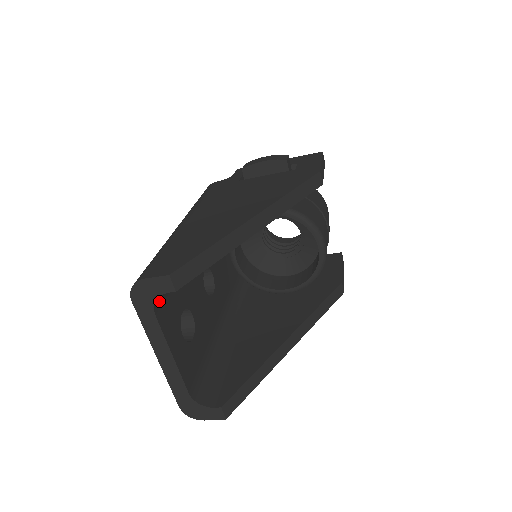
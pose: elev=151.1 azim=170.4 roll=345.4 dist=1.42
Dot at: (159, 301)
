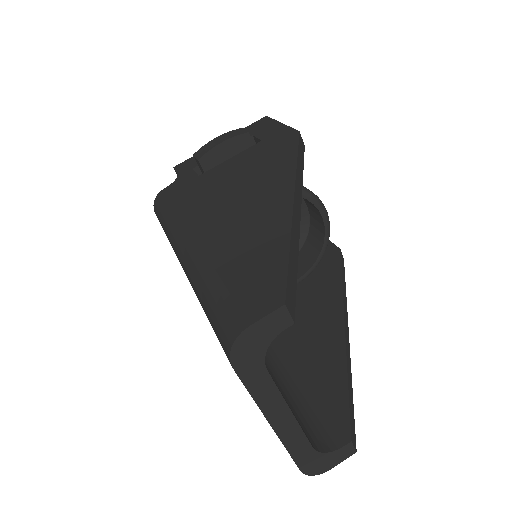
Dot at: occluded
